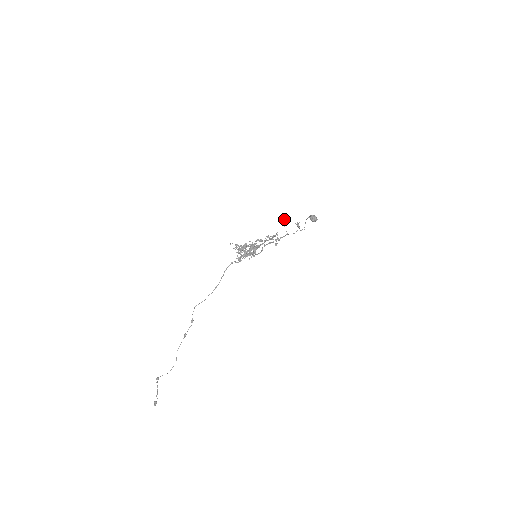
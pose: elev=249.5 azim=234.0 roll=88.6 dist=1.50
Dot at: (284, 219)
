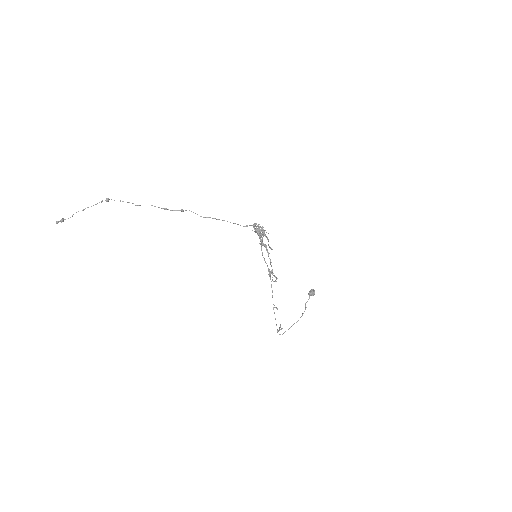
Dot at: (277, 309)
